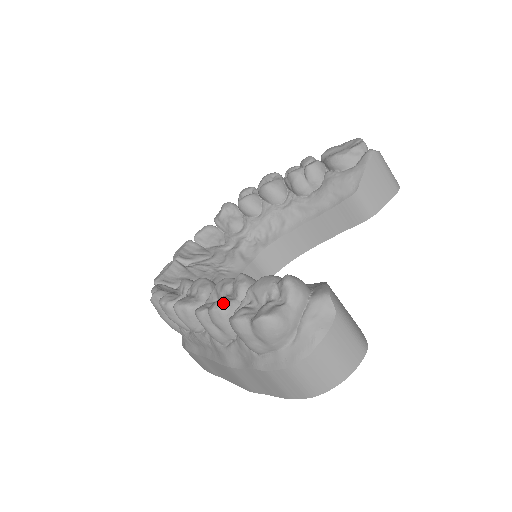
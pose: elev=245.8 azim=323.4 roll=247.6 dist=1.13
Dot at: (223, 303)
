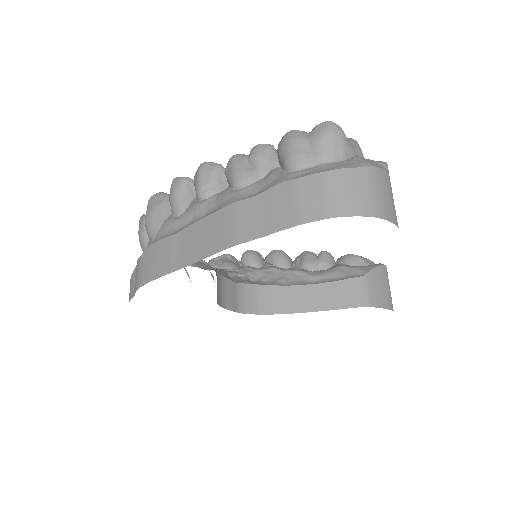
Dot at: (273, 146)
